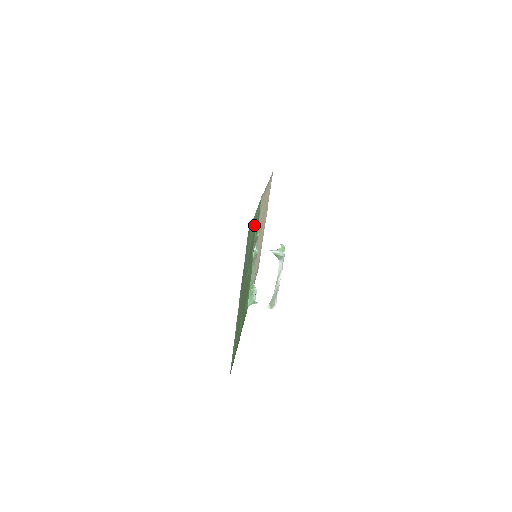
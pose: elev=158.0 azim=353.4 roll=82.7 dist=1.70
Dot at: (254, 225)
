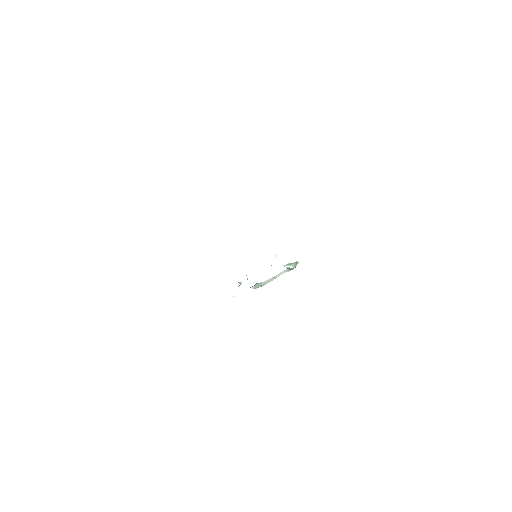
Dot at: occluded
